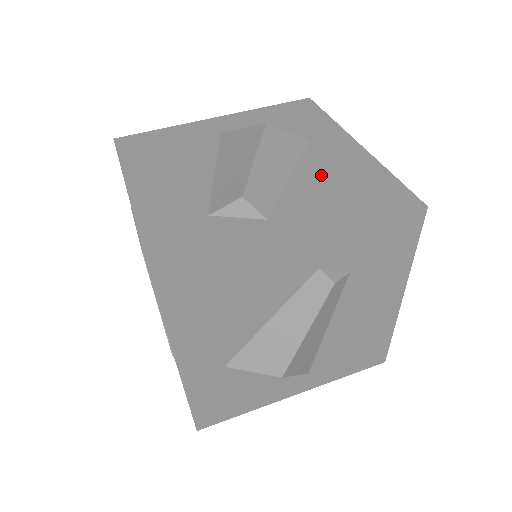
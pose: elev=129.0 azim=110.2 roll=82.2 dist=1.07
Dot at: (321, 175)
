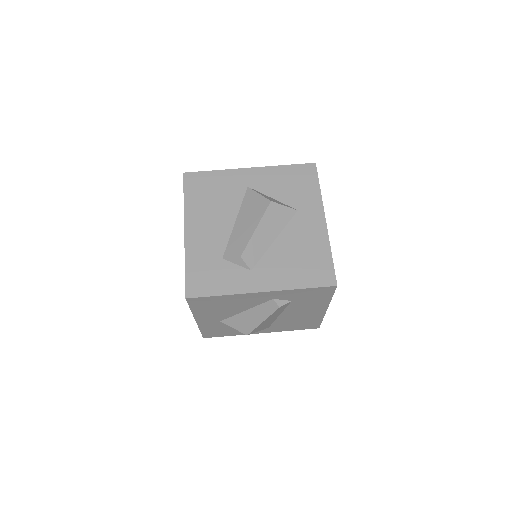
Dot at: (292, 244)
